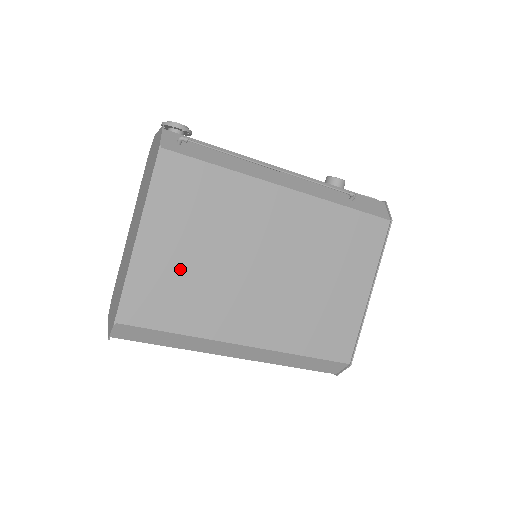
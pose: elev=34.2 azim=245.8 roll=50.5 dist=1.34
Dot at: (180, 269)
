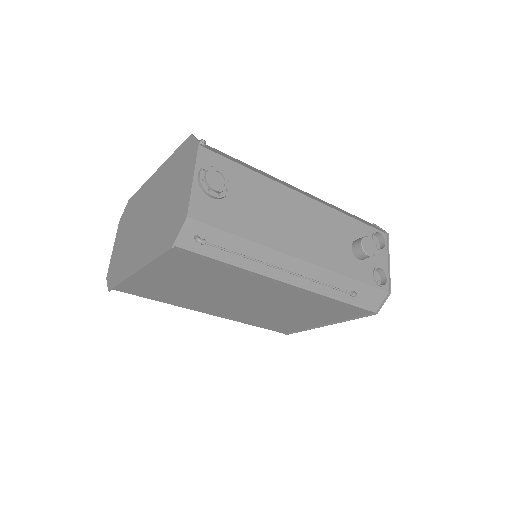
Dot at: (169, 287)
